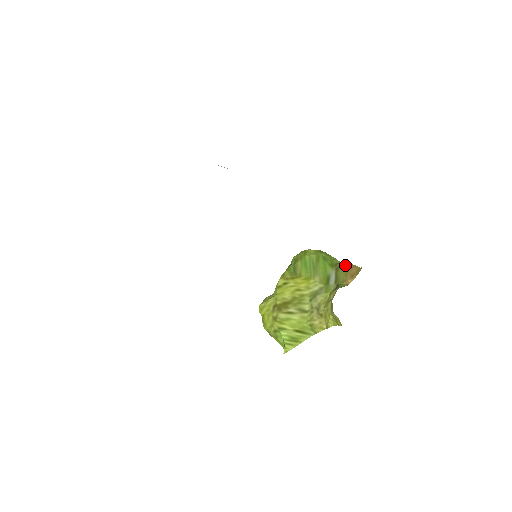
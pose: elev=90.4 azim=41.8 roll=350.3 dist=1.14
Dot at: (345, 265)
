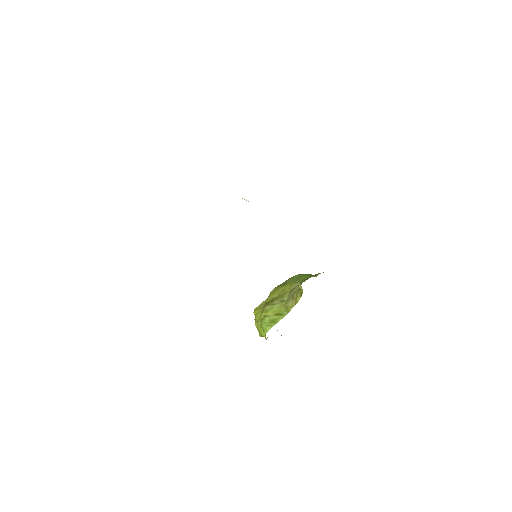
Dot at: (319, 273)
